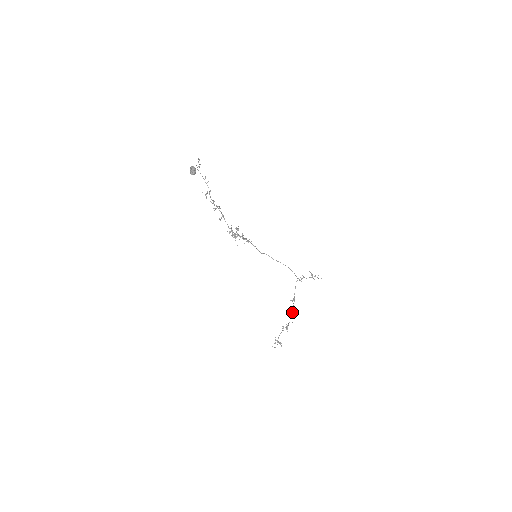
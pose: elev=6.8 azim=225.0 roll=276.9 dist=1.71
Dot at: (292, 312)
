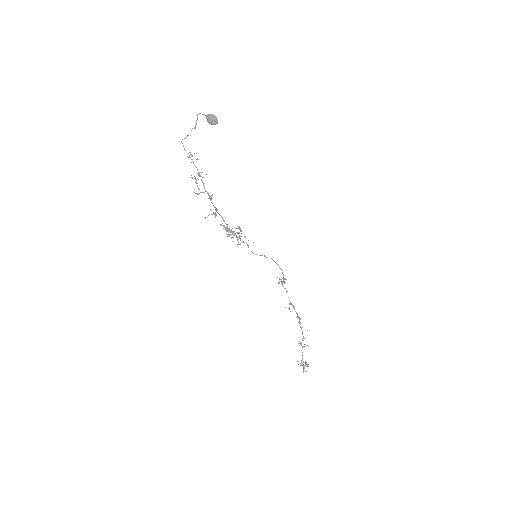
Dot at: (299, 319)
